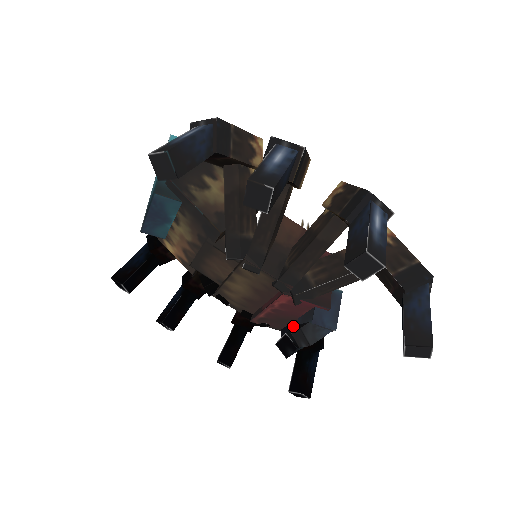
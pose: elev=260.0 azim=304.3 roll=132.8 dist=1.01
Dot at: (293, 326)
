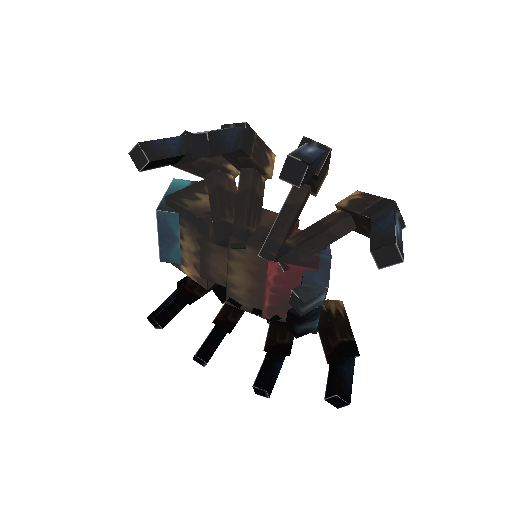
Dot at: occluded
